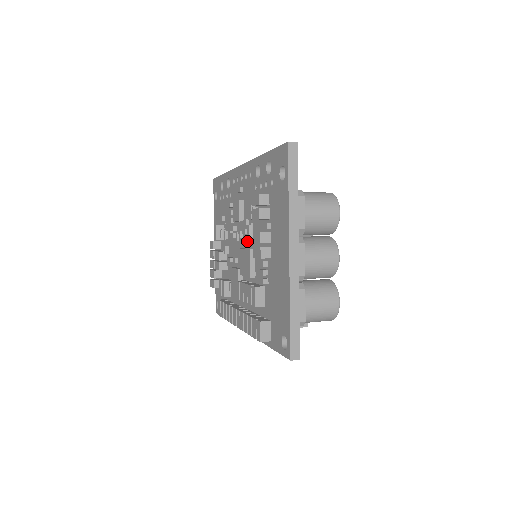
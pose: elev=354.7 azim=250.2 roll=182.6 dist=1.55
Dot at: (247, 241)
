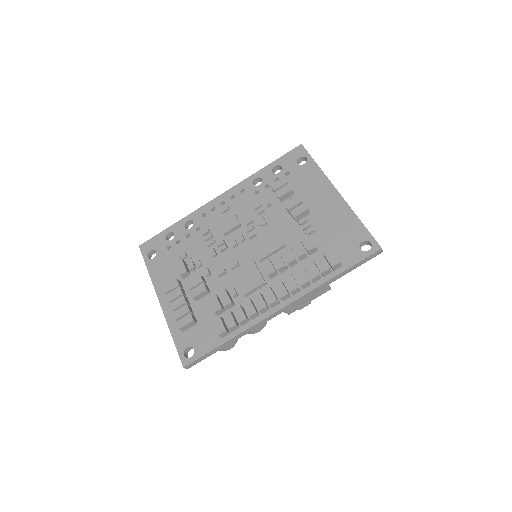
Dot at: (256, 234)
